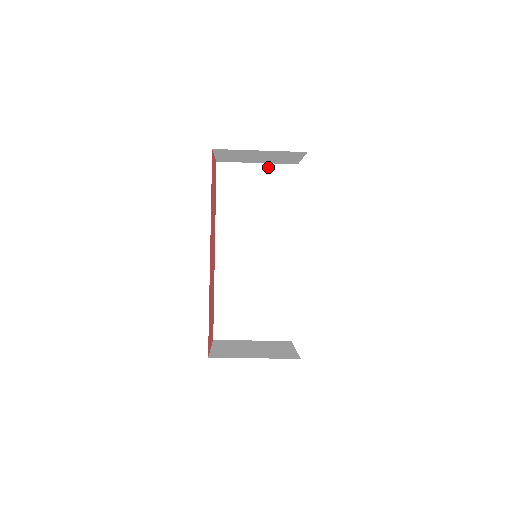
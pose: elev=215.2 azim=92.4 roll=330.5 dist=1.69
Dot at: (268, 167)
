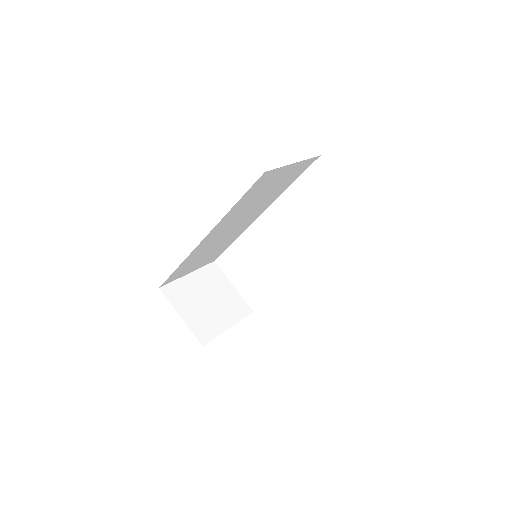
Dot at: (300, 164)
